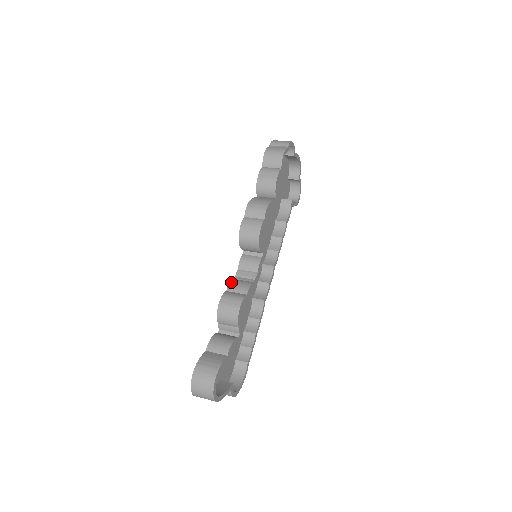
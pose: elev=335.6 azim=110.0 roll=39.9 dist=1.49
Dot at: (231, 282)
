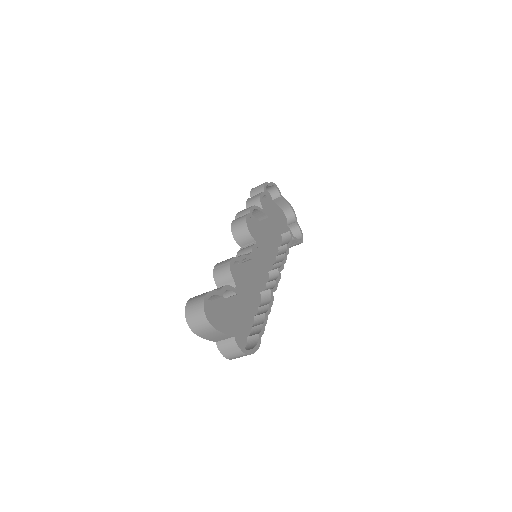
Dot at: occluded
